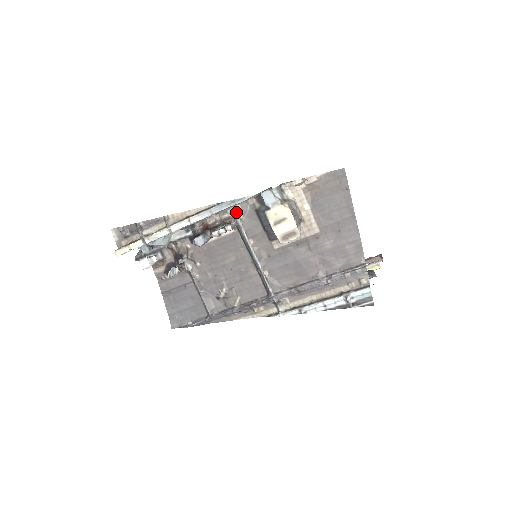
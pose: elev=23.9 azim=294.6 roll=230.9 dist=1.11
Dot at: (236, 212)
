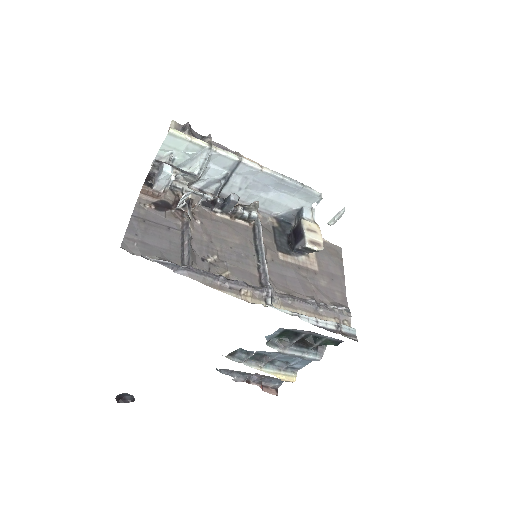
Dot at: (258, 215)
